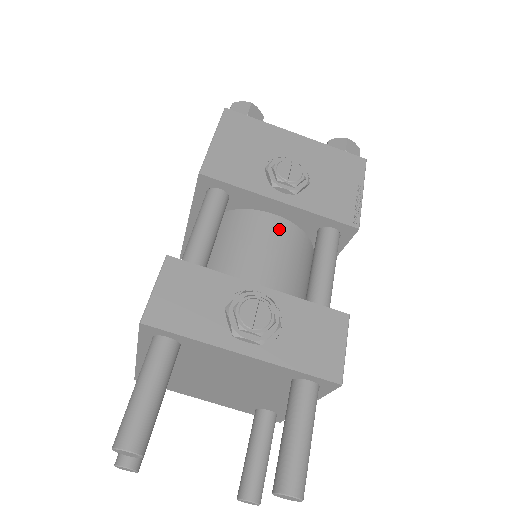
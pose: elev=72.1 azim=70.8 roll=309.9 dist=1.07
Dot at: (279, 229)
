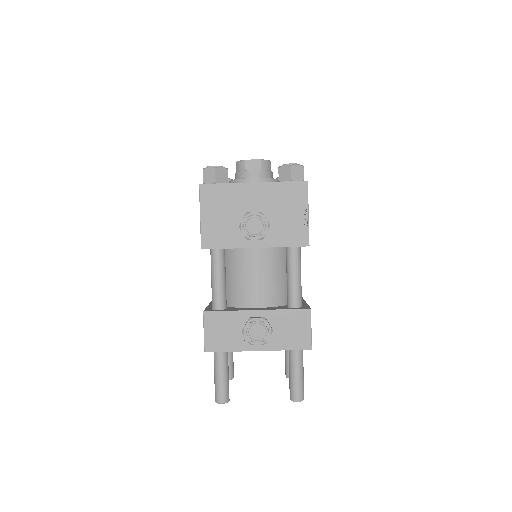
Dot at: (261, 257)
